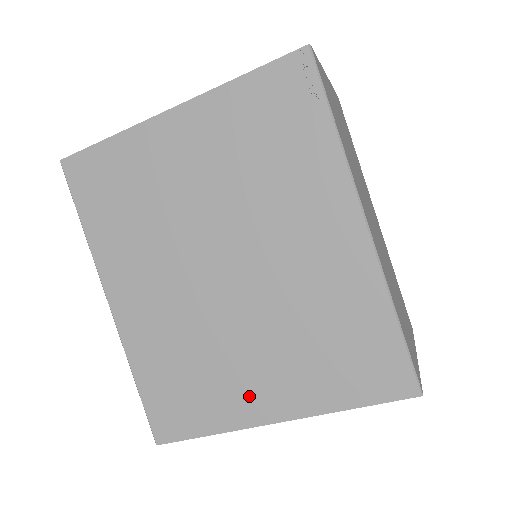
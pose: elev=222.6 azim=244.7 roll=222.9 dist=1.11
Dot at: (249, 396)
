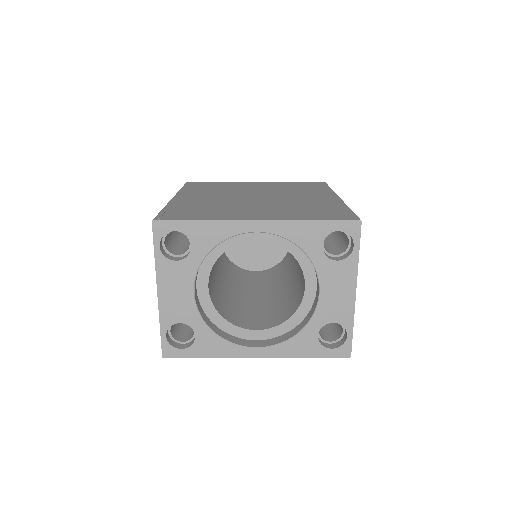
Dot at: occluded
